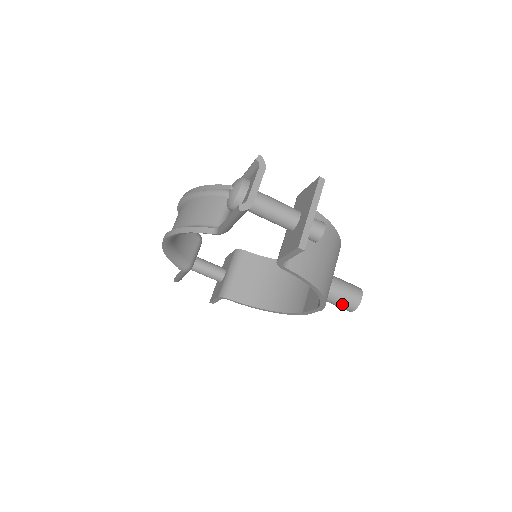
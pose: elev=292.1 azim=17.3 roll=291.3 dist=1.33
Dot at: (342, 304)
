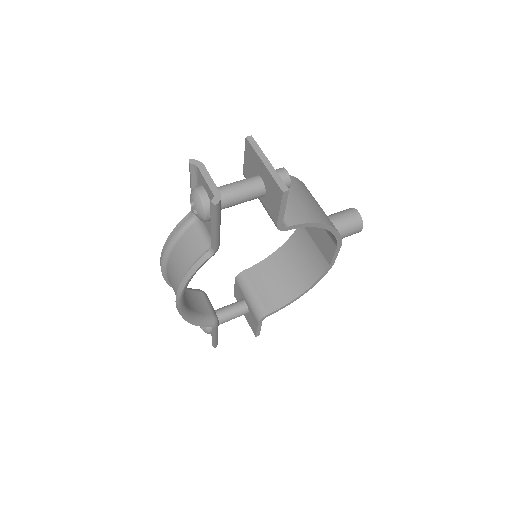
Dot at: (350, 230)
